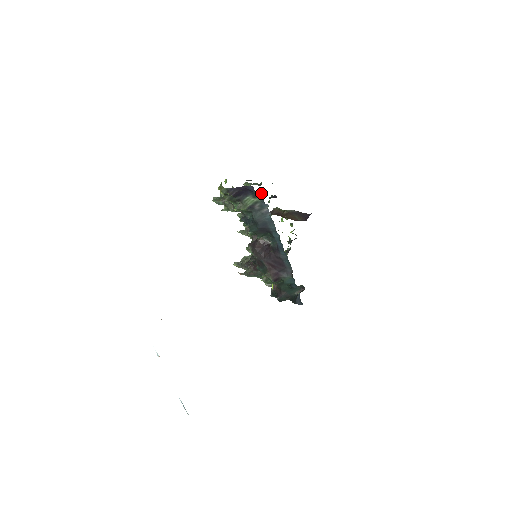
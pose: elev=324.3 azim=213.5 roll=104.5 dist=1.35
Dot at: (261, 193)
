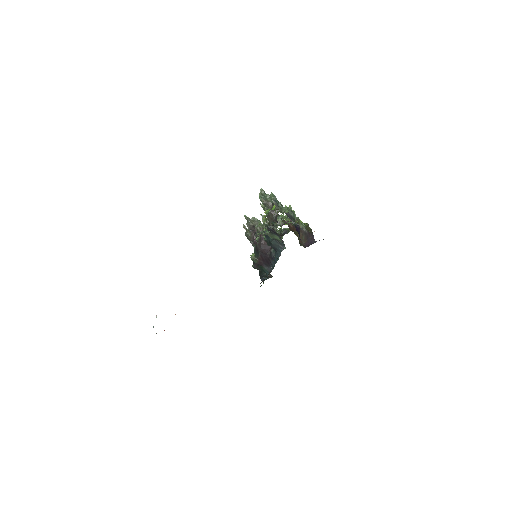
Dot at: occluded
